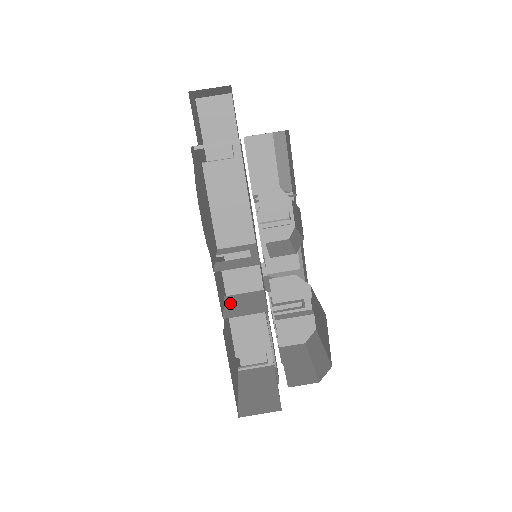
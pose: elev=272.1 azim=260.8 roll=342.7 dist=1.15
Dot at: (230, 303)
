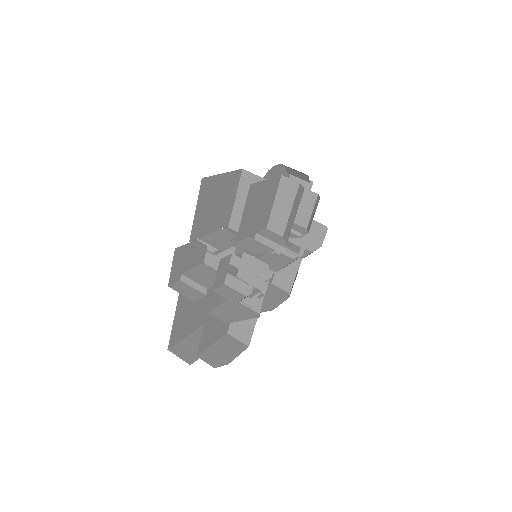
Dot at: (236, 214)
